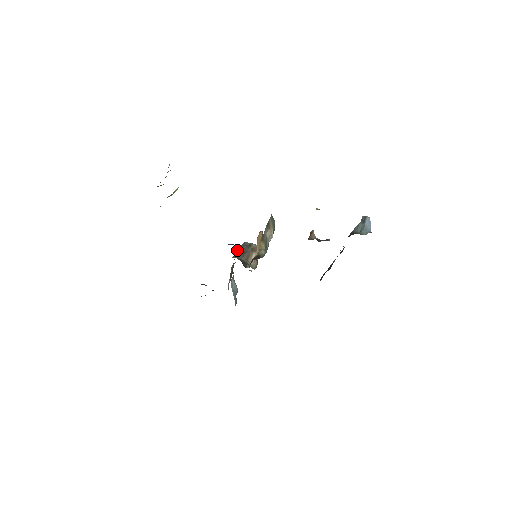
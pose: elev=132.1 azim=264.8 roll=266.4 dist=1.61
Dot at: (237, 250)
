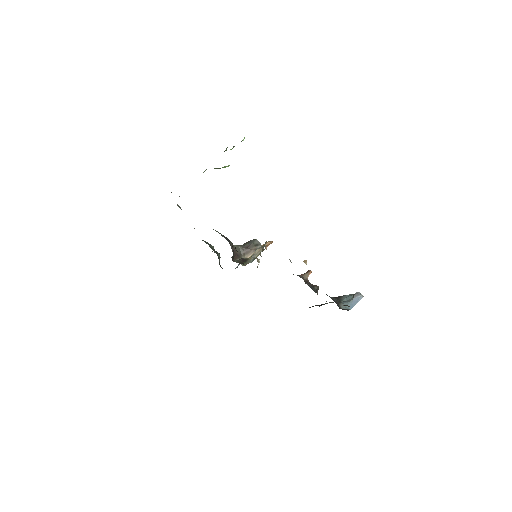
Dot at: occluded
